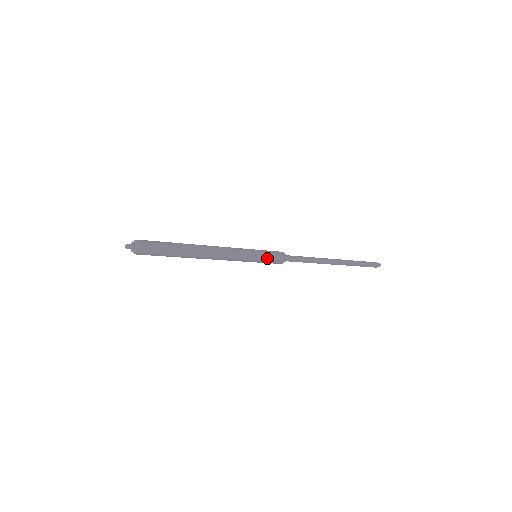
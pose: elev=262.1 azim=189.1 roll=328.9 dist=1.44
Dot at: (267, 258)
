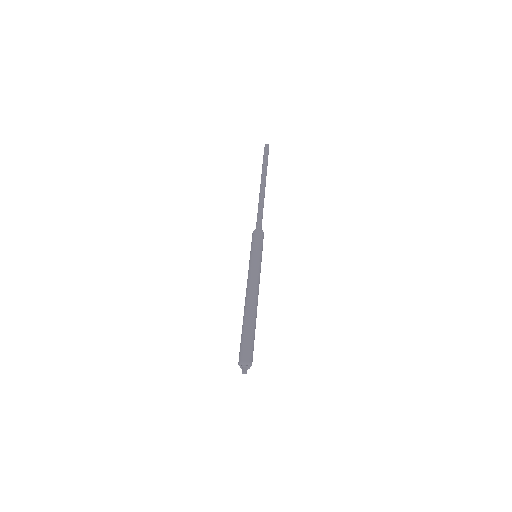
Dot at: (261, 247)
